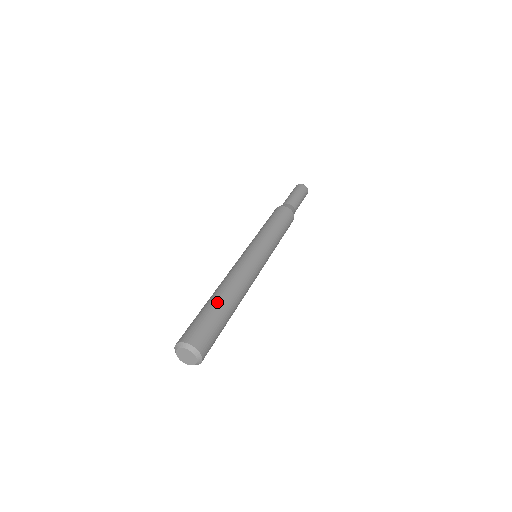
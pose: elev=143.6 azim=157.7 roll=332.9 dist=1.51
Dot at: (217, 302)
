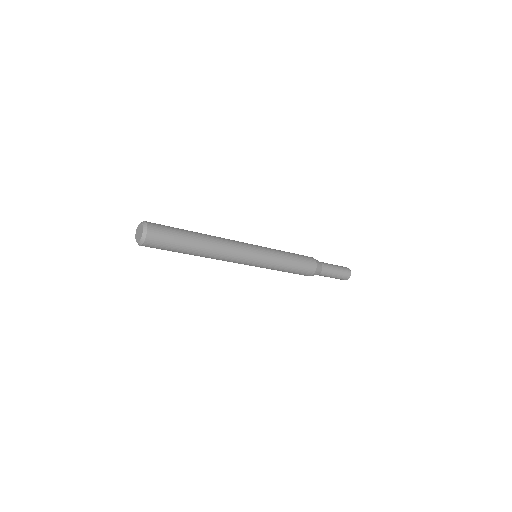
Dot at: (191, 231)
